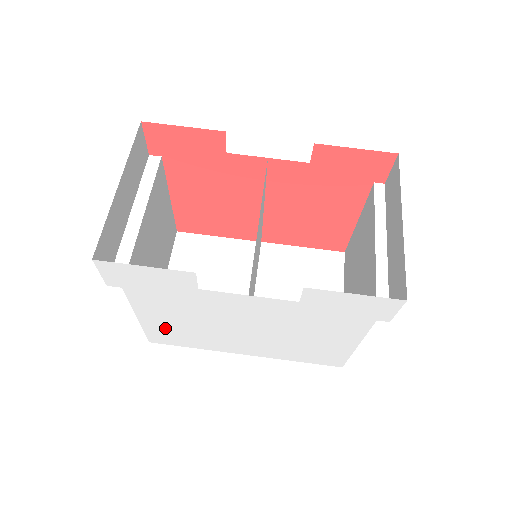
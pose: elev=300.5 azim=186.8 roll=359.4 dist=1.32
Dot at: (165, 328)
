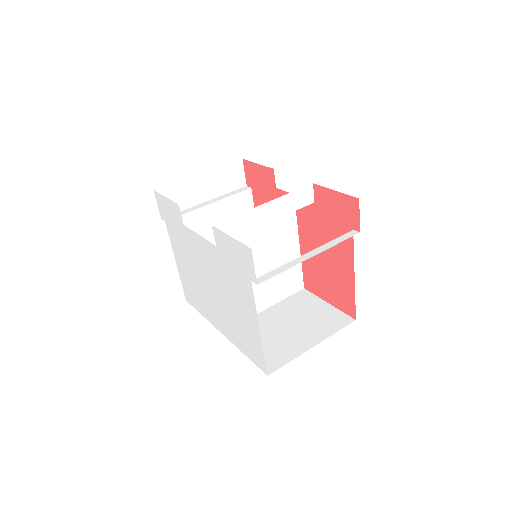
Dot at: (186, 279)
